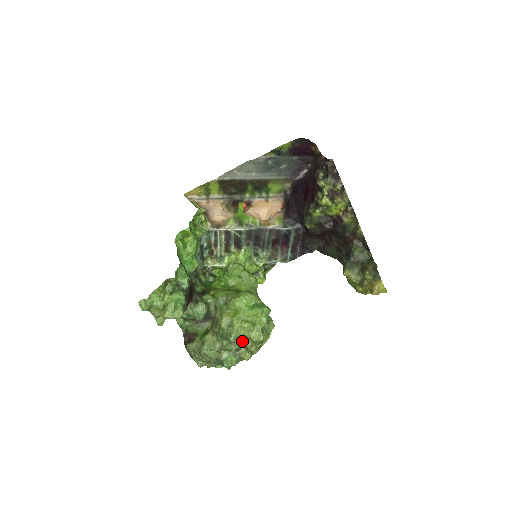
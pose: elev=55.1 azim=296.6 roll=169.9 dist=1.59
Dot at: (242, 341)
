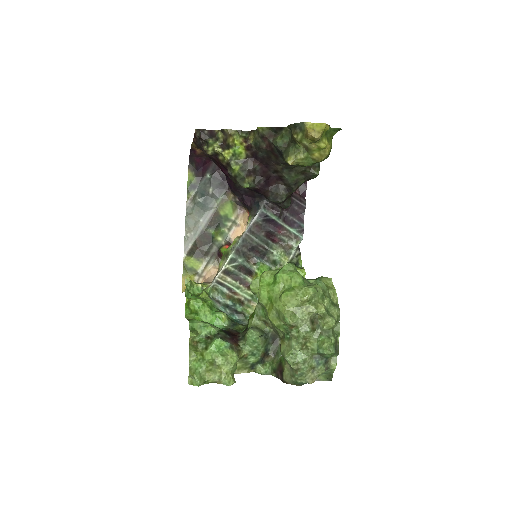
Dot at: (302, 313)
